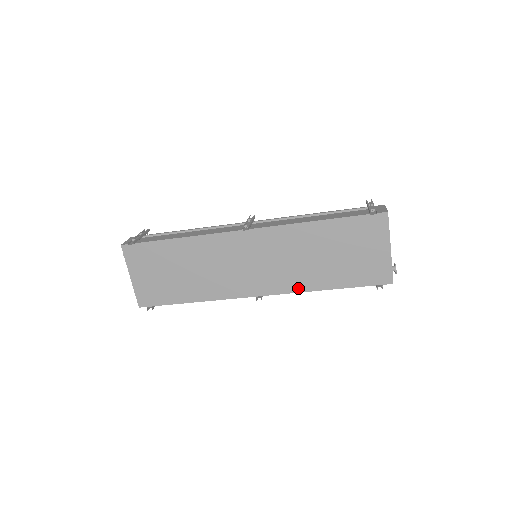
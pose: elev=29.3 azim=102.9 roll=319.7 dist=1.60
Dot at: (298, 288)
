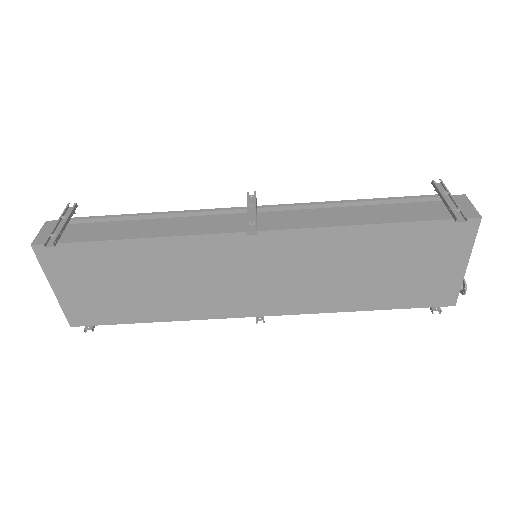
Dot at: (320, 308)
